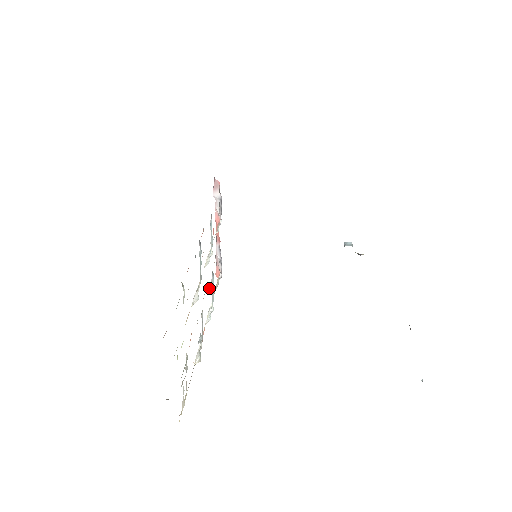
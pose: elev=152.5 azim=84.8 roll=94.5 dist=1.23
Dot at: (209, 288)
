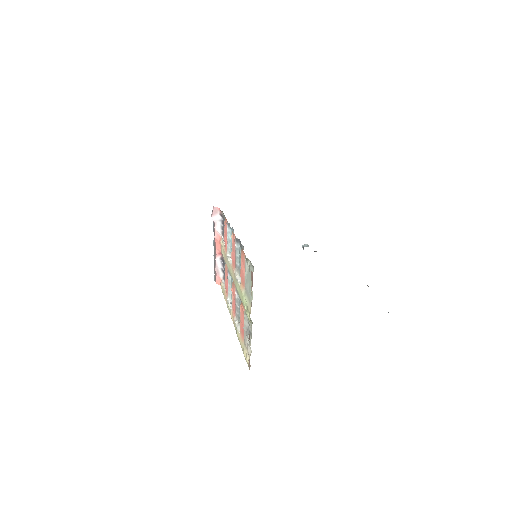
Dot at: occluded
